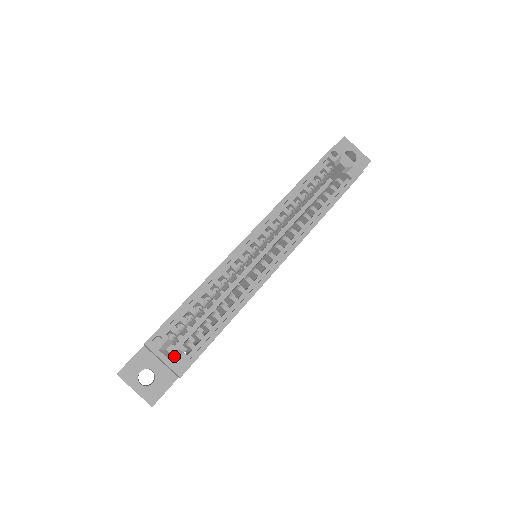
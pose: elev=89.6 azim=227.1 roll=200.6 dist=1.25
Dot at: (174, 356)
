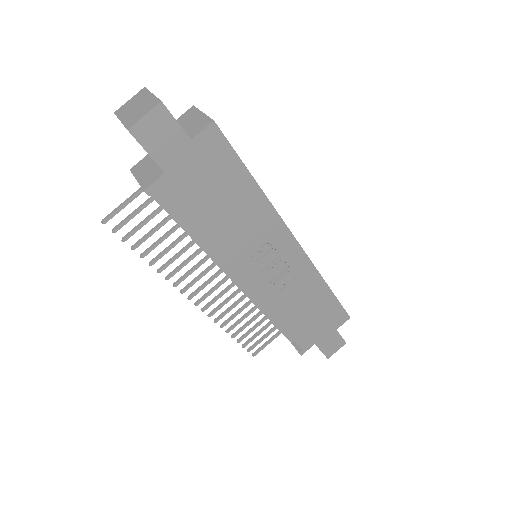
Dot at: occluded
